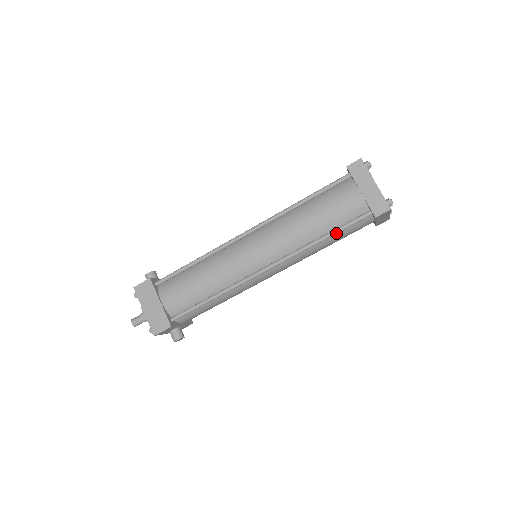
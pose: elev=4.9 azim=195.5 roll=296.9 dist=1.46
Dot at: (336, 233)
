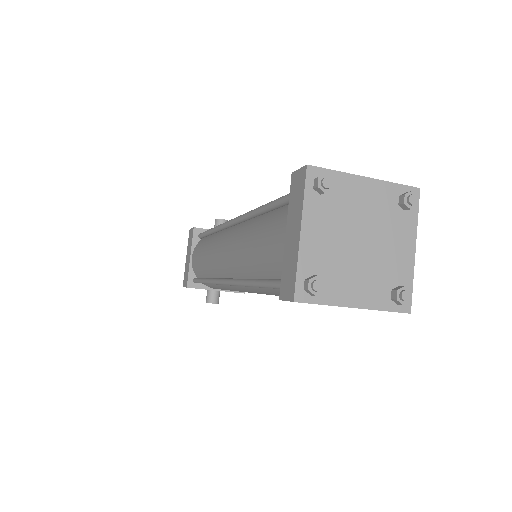
Dot at: (264, 286)
